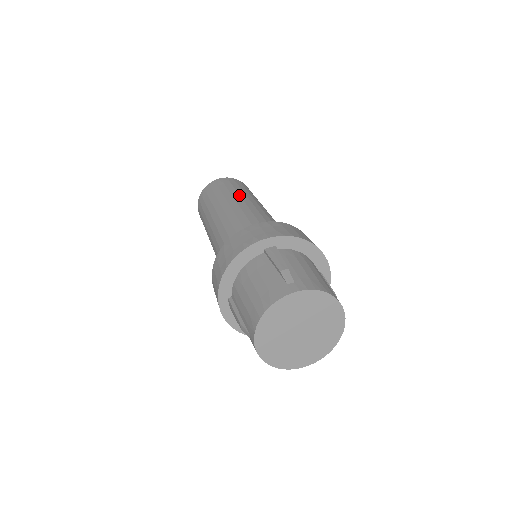
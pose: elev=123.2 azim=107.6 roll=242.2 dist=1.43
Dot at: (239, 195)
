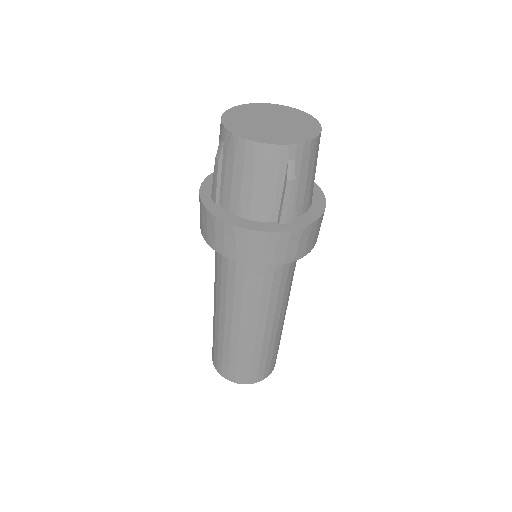
Dot at: occluded
